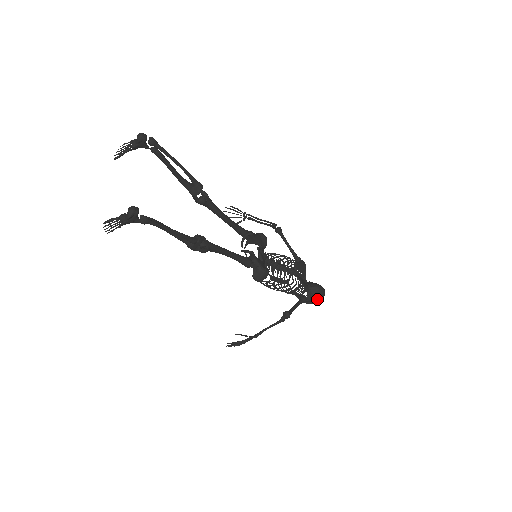
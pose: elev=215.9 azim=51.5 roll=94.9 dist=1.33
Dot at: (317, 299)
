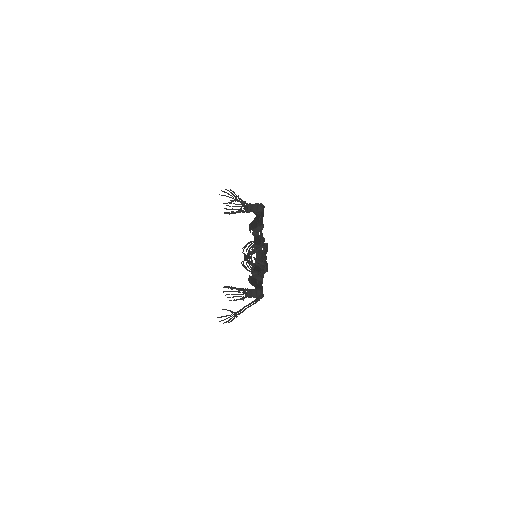
Dot at: occluded
